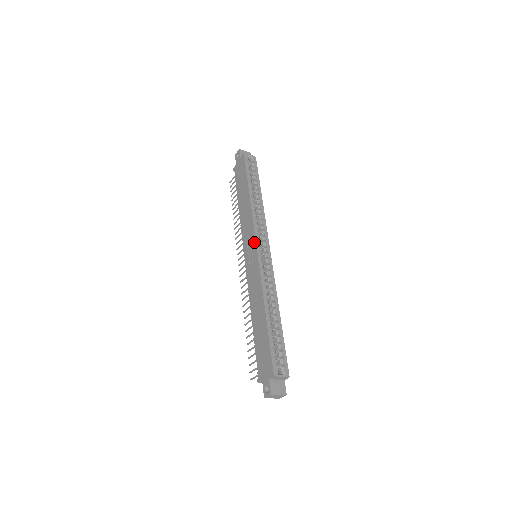
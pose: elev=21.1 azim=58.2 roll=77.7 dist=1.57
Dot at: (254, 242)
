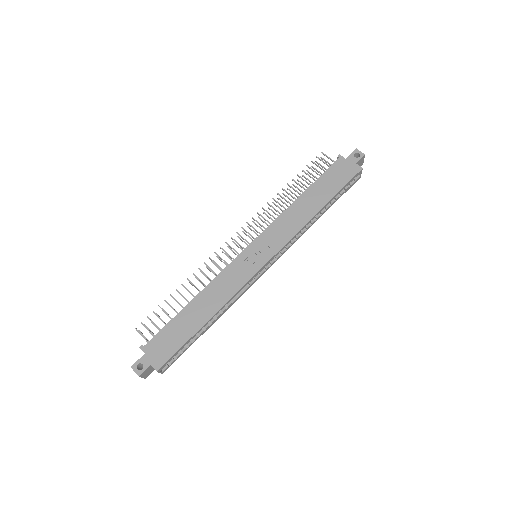
Dot at: (271, 255)
